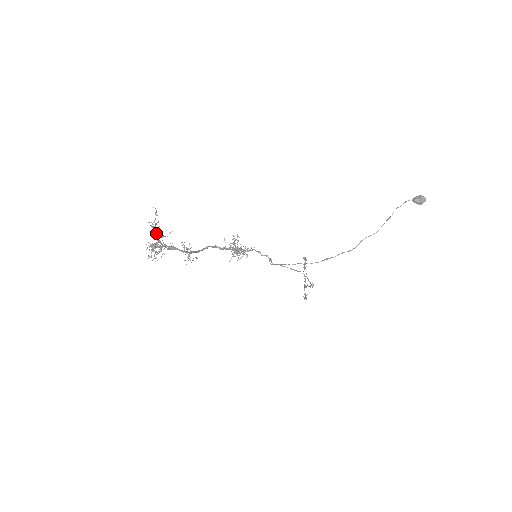
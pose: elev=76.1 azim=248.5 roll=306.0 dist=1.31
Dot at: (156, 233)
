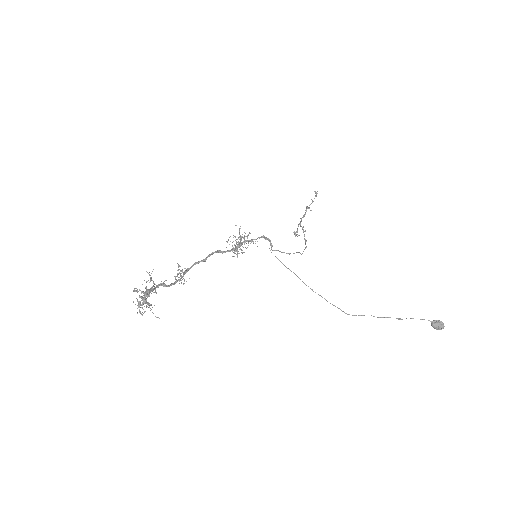
Dot at: (148, 292)
